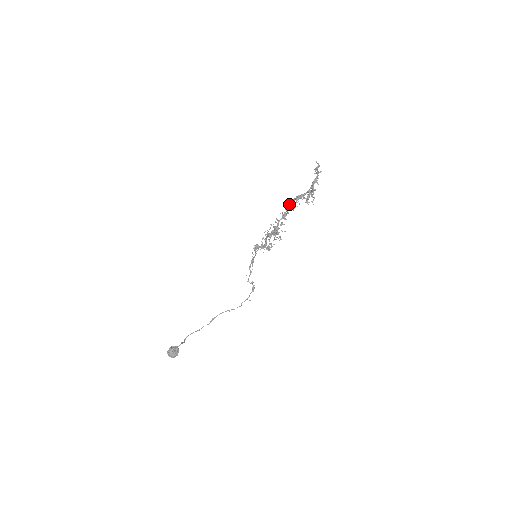
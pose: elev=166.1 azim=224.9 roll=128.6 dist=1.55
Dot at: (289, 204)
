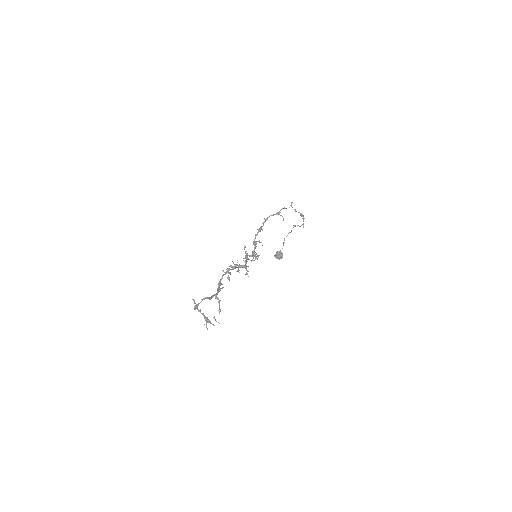
Dot at: occluded
